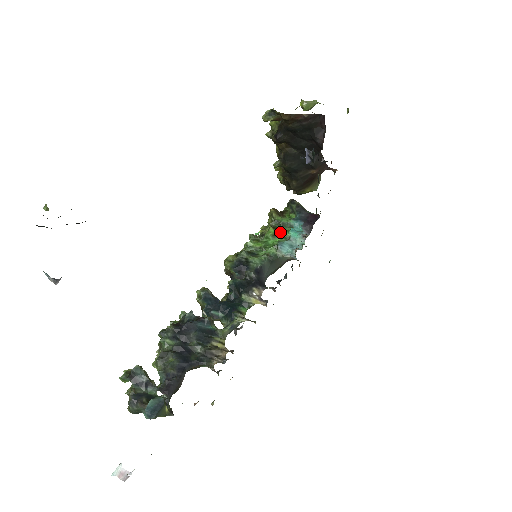
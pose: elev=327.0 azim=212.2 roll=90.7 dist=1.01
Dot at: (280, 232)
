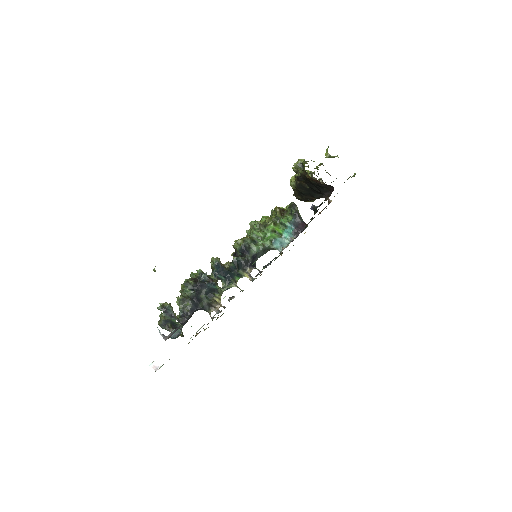
Dot at: (277, 228)
